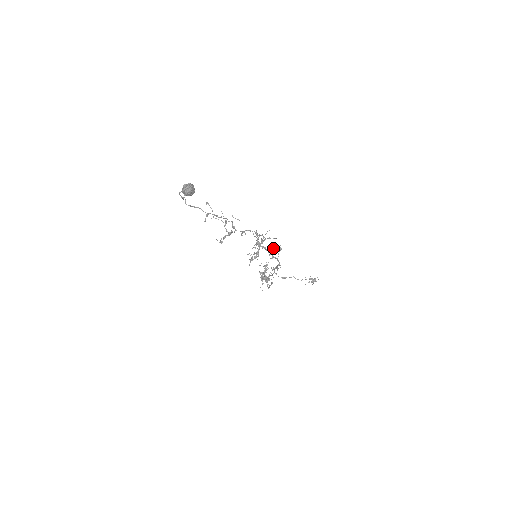
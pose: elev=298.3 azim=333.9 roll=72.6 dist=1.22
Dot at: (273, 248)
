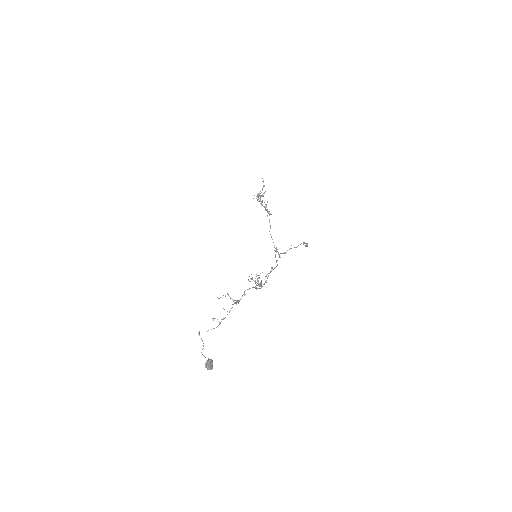
Dot at: occluded
